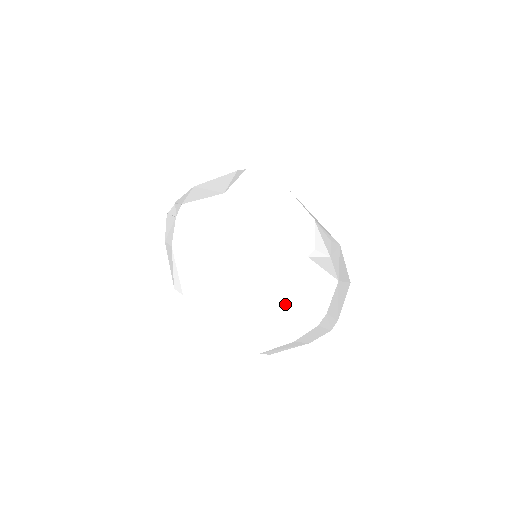
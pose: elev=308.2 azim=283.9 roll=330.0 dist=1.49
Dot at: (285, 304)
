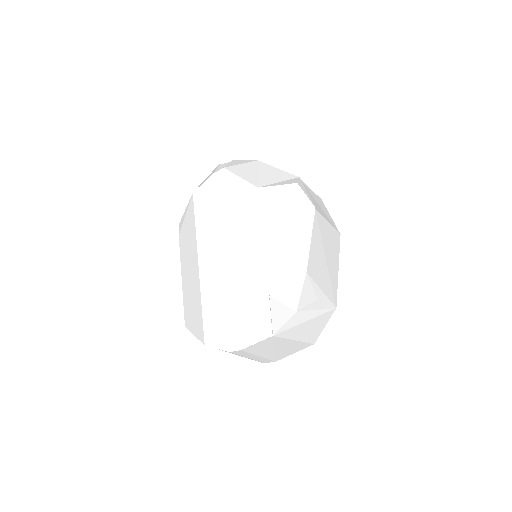
Dot at: (223, 313)
